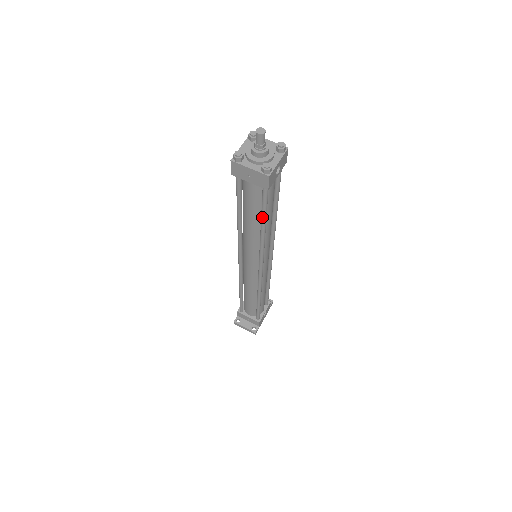
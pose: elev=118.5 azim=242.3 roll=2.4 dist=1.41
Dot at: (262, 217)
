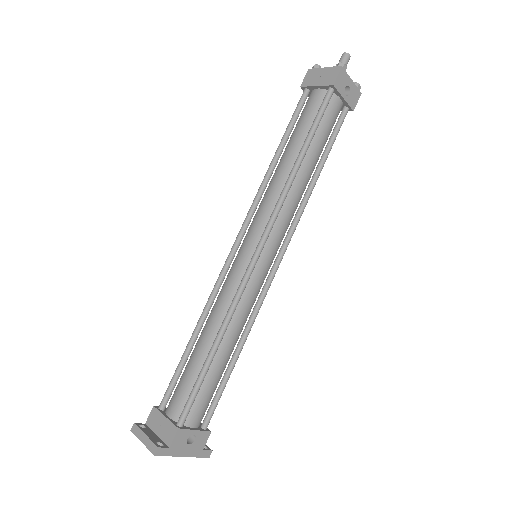
Dot at: (307, 136)
